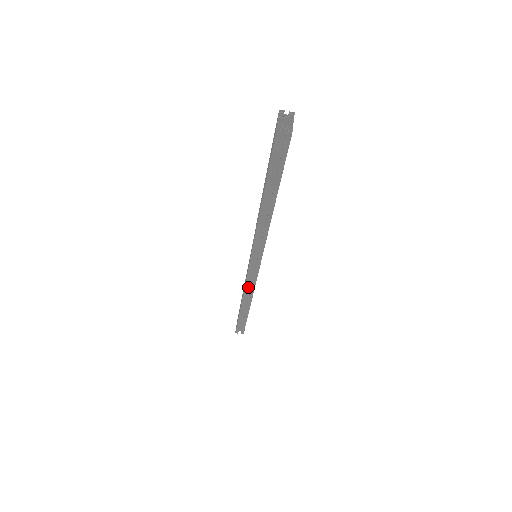
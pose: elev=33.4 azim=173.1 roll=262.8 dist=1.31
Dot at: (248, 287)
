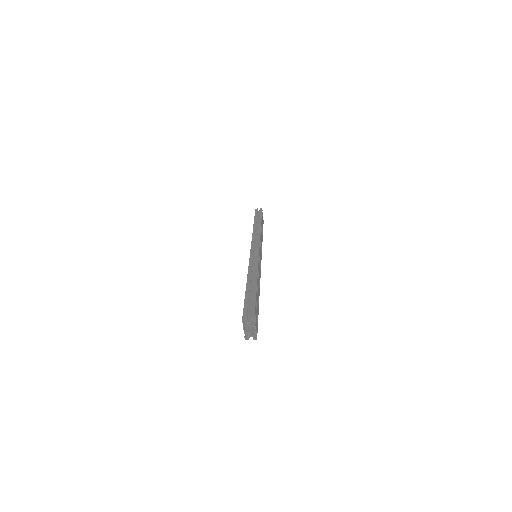
Dot at: occluded
